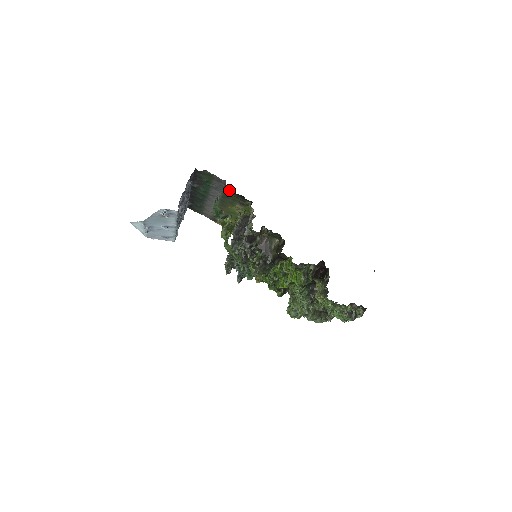
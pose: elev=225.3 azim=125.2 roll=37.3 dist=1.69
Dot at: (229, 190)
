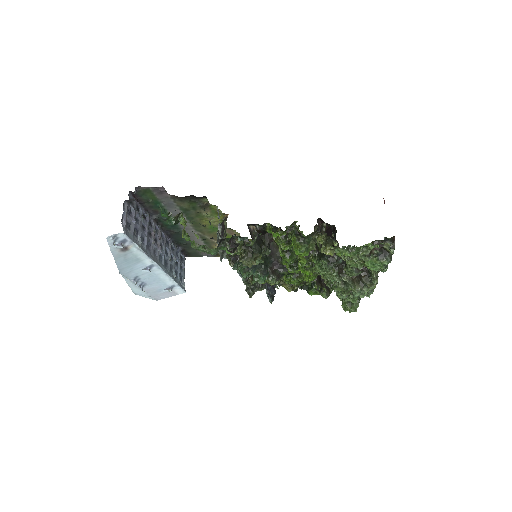
Dot at: (178, 198)
